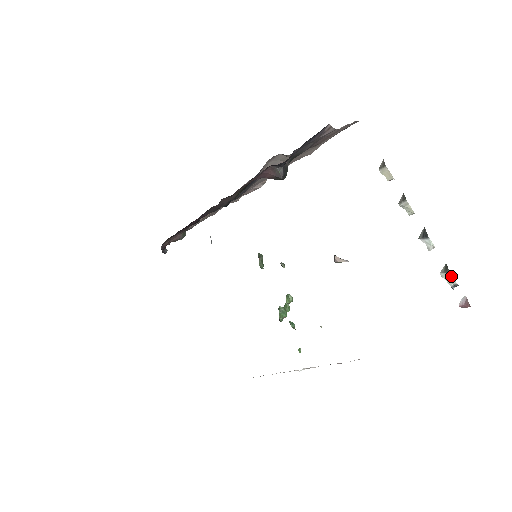
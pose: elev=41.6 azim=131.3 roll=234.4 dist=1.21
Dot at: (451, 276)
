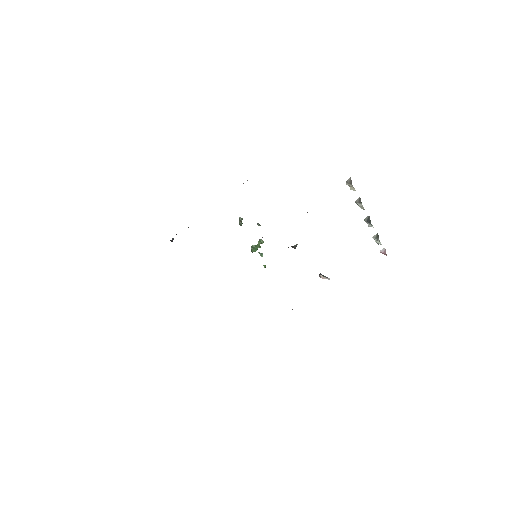
Dot at: (379, 241)
